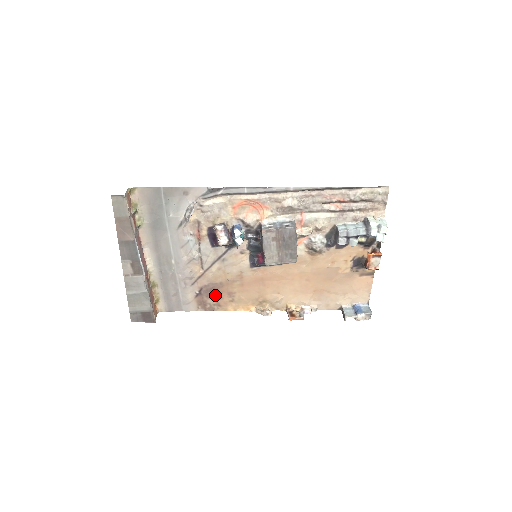
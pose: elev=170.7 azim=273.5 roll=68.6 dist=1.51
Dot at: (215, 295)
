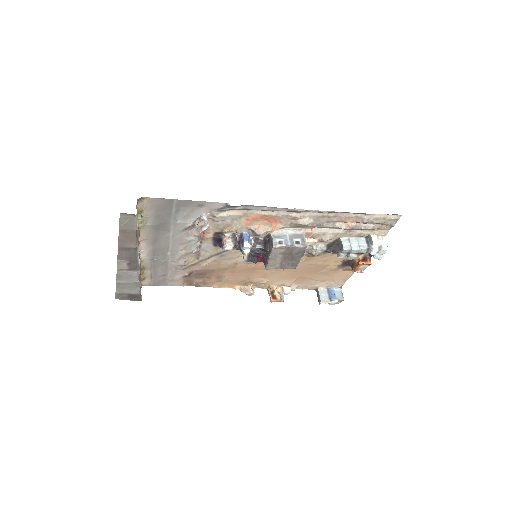
Dot at: (204, 277)
